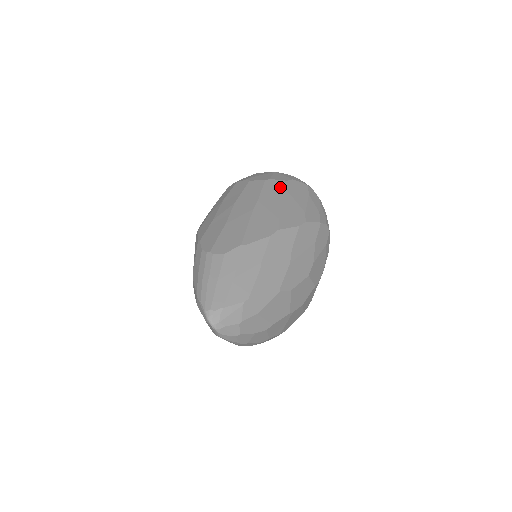
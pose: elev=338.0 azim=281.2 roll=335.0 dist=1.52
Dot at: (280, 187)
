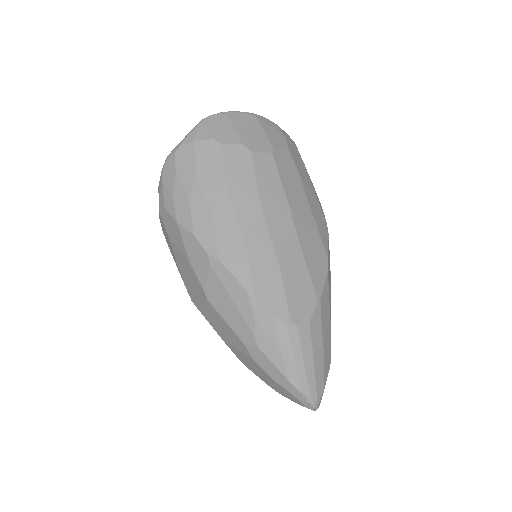
Dot at: (290, 165)
